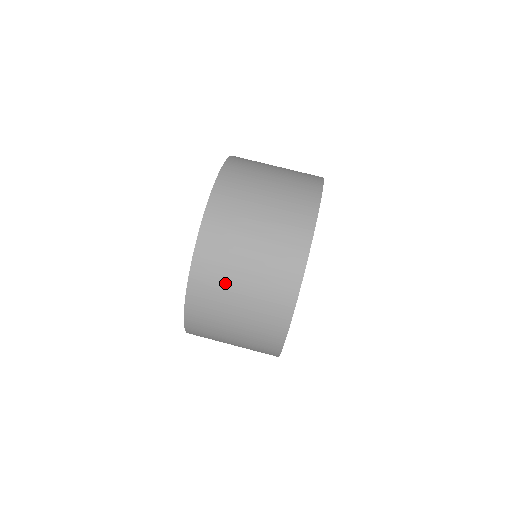
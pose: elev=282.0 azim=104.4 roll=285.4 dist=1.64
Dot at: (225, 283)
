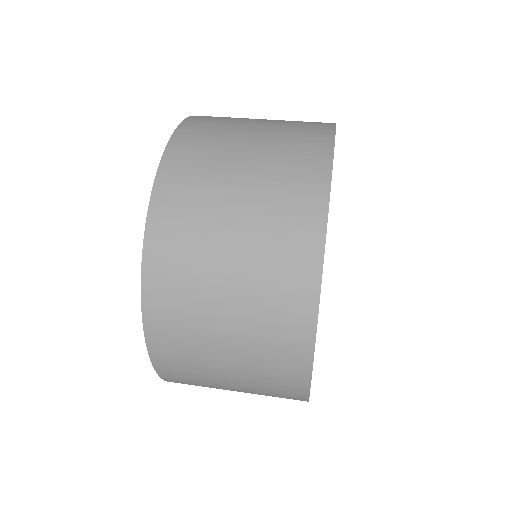
Dot at: (237, 119)
